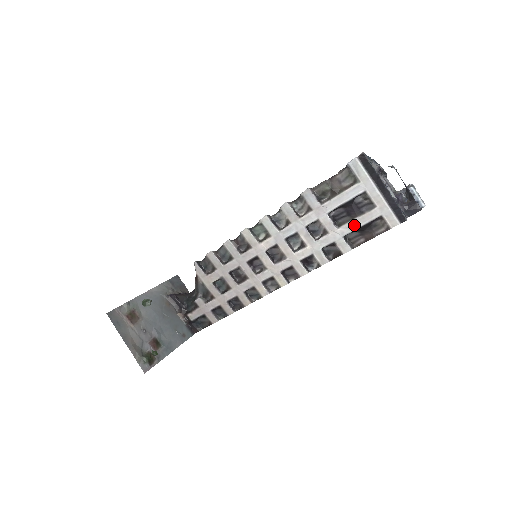
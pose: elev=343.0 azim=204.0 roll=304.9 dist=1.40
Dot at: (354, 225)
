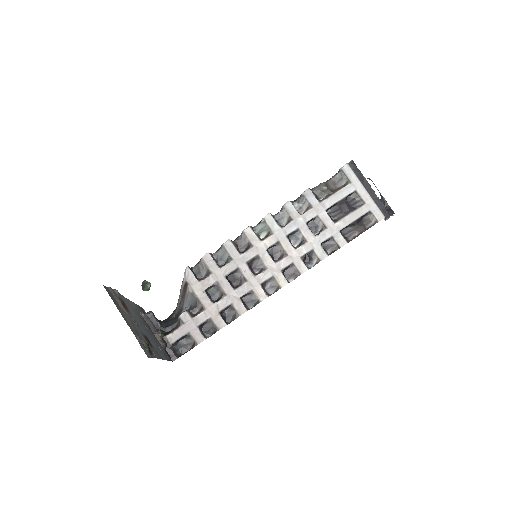
Dot at: (348, 220)
